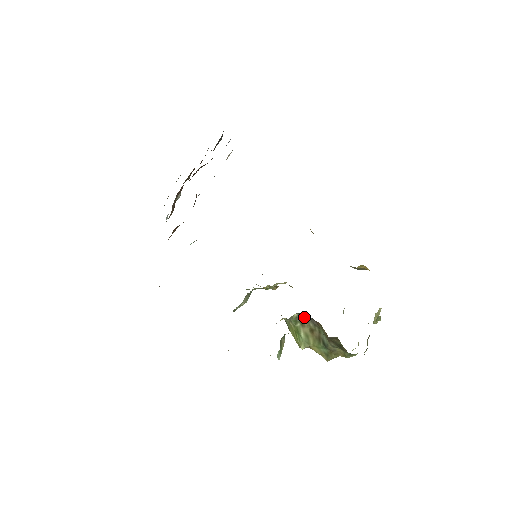
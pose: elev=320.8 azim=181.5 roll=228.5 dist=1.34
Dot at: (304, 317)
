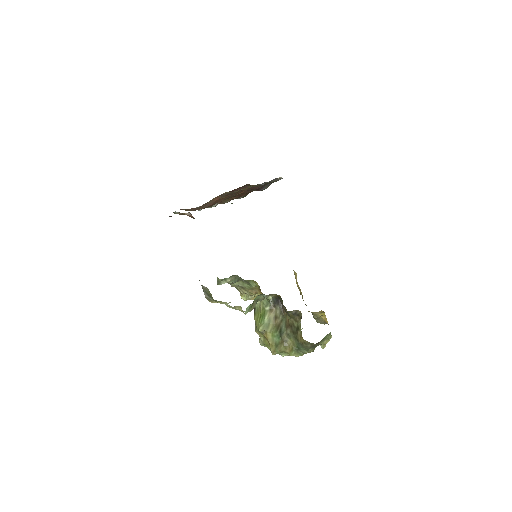
Dot at: (276, 301)
